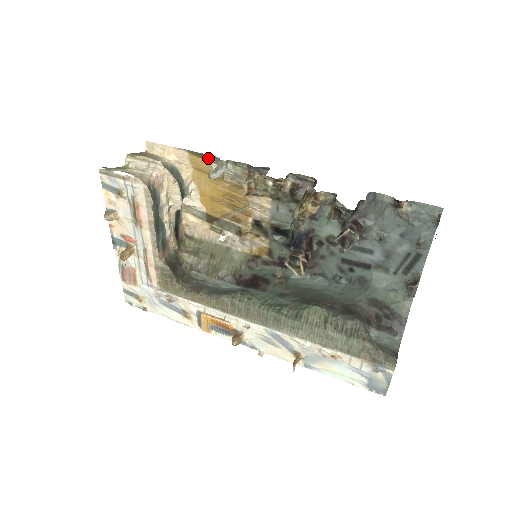
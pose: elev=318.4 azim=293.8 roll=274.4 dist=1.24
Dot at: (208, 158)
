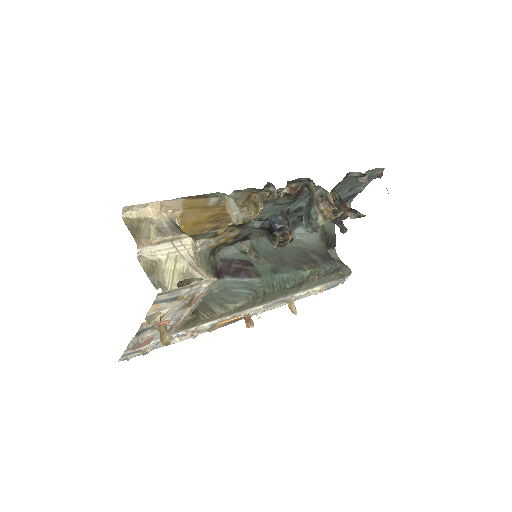
Dot at: (208, 196)
